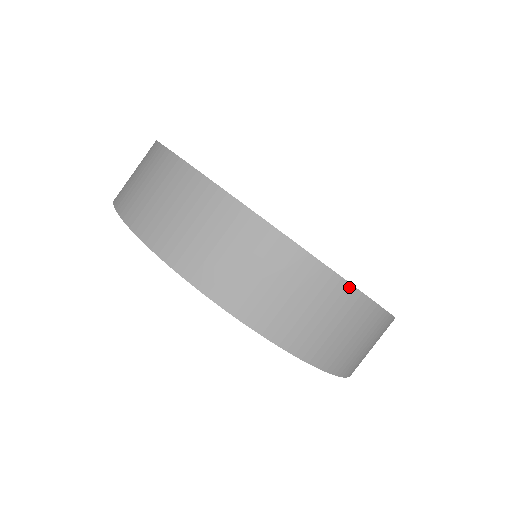
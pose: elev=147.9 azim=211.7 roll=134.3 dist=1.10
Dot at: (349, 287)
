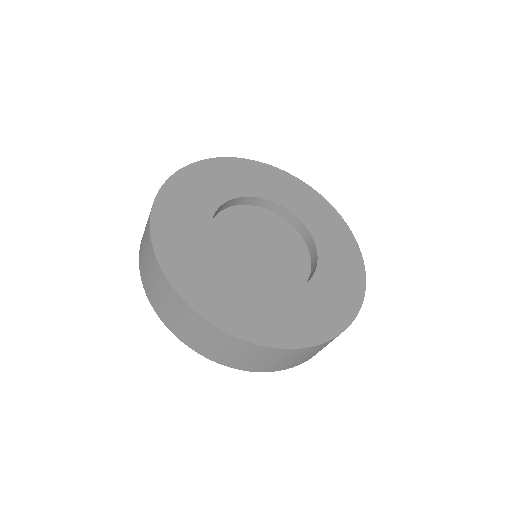
Dot at: (189, 307)
